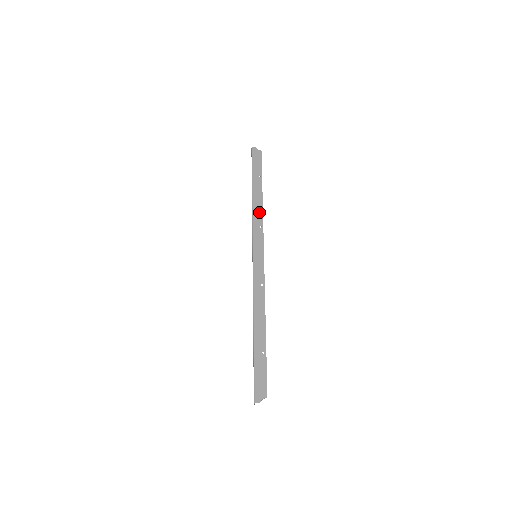
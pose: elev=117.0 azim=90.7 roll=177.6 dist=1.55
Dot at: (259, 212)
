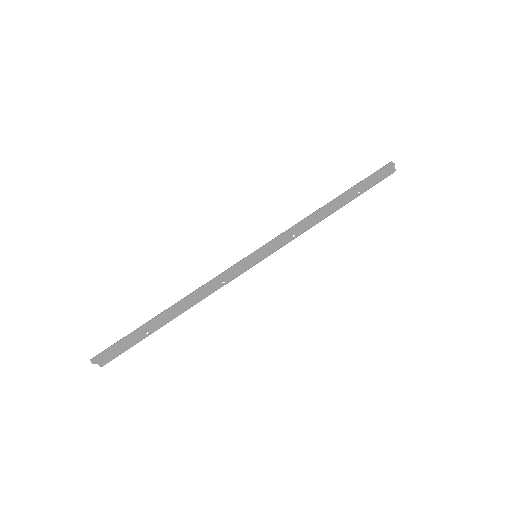
Dot at: (311, 222)
